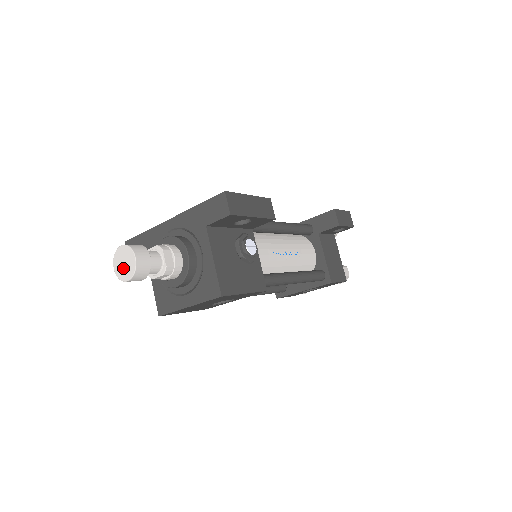
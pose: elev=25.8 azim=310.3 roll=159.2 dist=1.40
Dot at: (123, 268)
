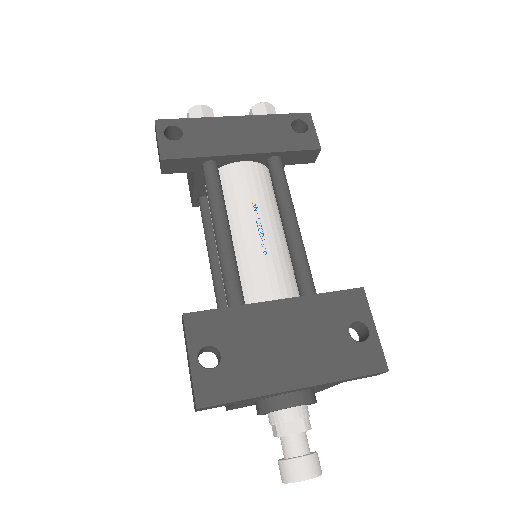
Dot at: occluded
